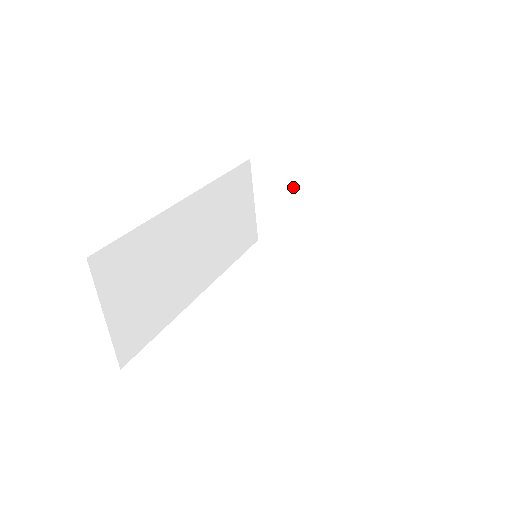
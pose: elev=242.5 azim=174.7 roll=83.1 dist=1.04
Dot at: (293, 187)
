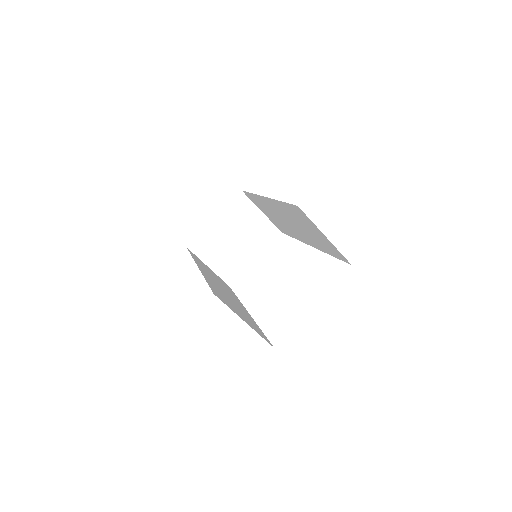
Dot at: (221, 237)
